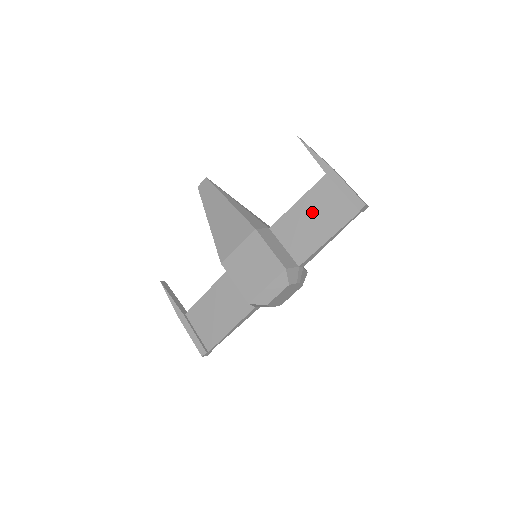
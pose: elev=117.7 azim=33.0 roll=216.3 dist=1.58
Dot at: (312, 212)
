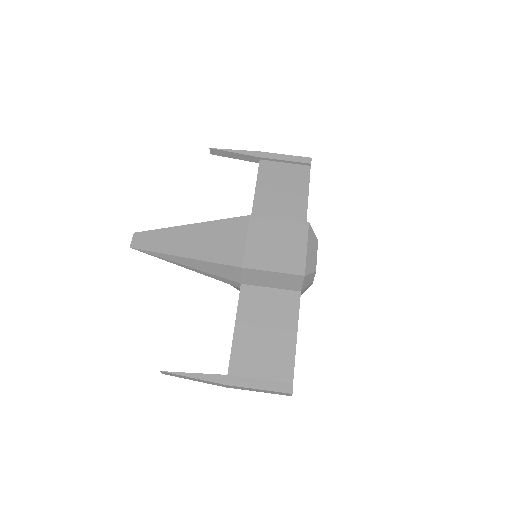
Dot at: (276, 188)
